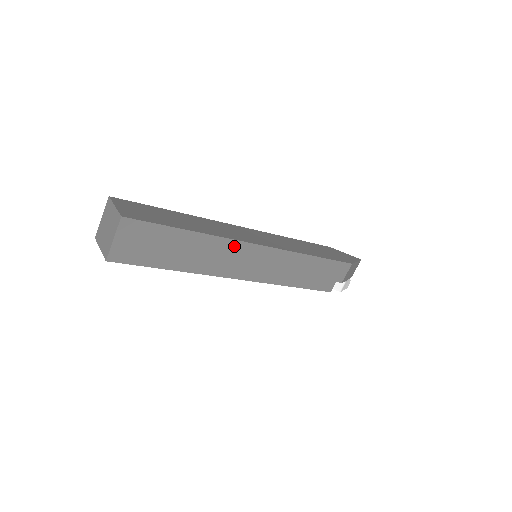
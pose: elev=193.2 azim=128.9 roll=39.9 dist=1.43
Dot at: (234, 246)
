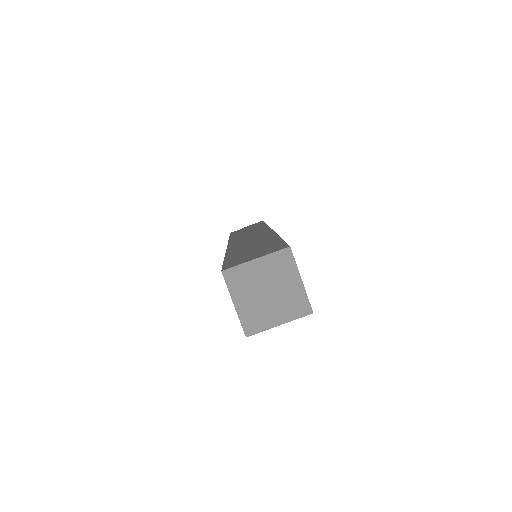
Dot at: occluded
